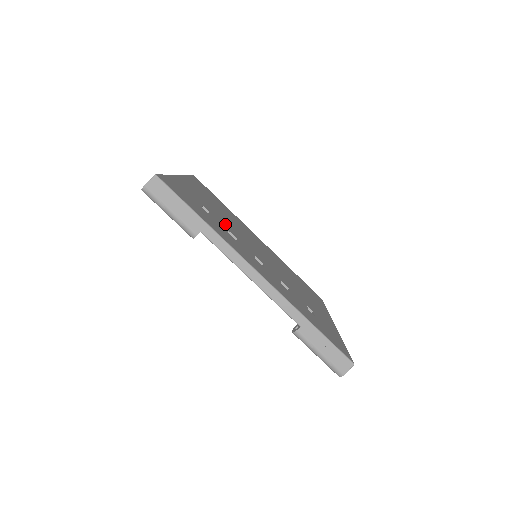
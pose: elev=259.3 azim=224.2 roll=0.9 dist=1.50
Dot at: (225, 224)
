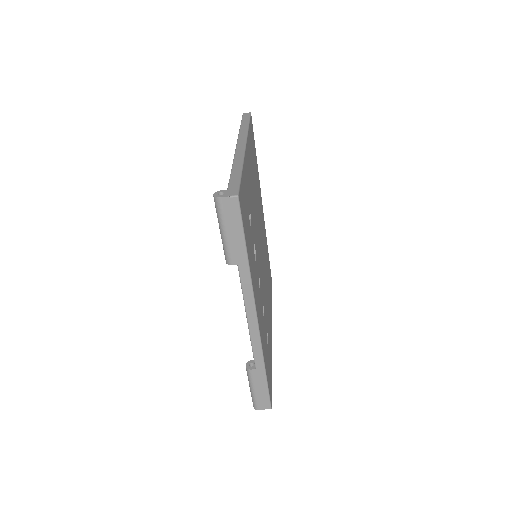
Dot at: (254, 228)
